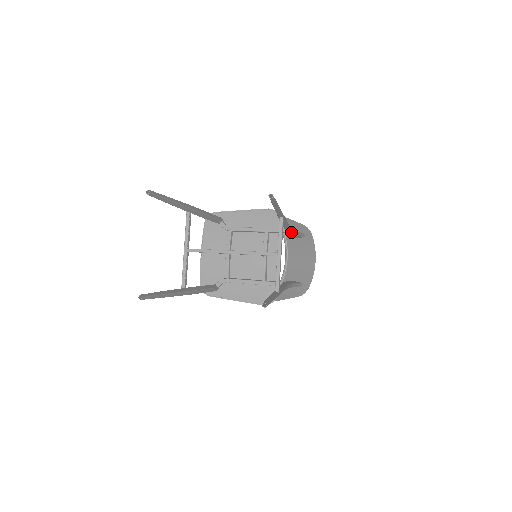
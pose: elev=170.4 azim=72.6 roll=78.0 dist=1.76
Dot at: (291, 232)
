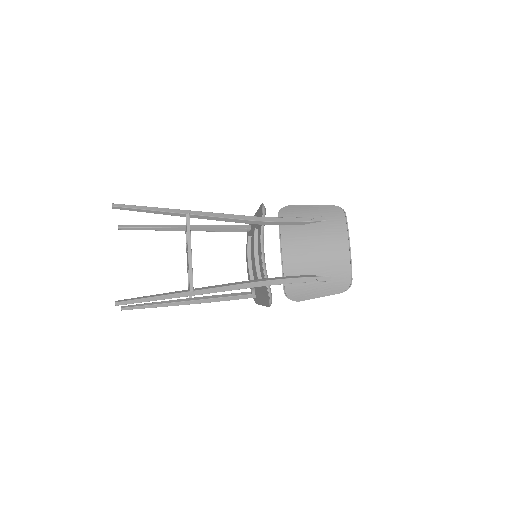
Dot at: (267, 222)
